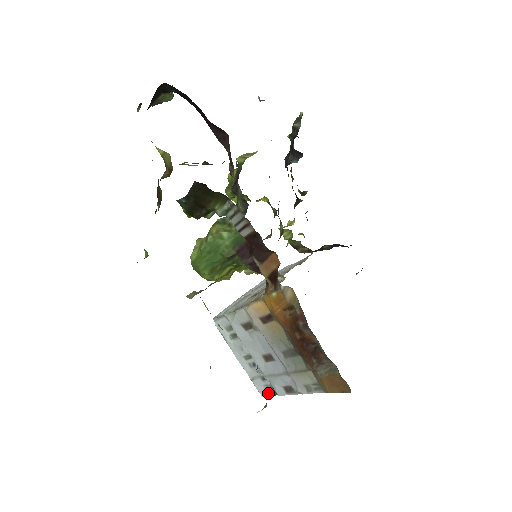
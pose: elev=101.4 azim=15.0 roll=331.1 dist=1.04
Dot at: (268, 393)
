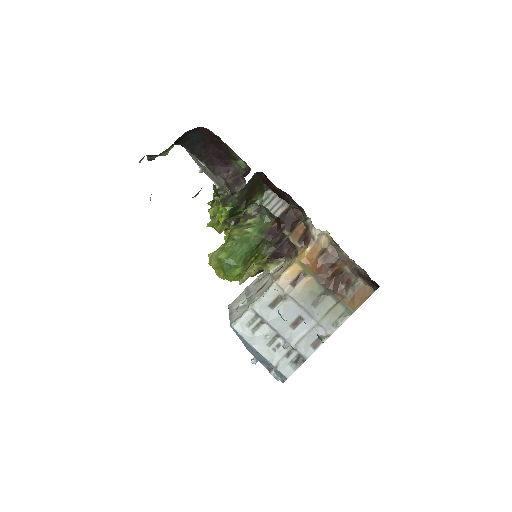
Dot at: (293, 369)
